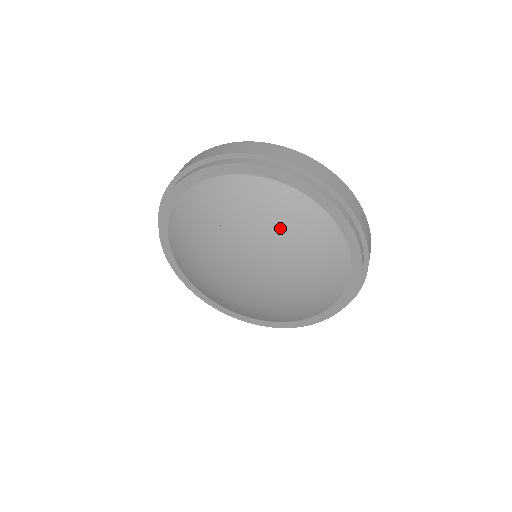
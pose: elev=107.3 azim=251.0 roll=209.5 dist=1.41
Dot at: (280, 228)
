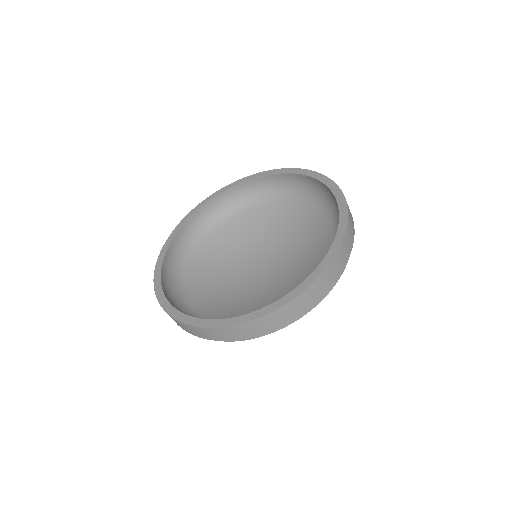
Dot at: occluded
